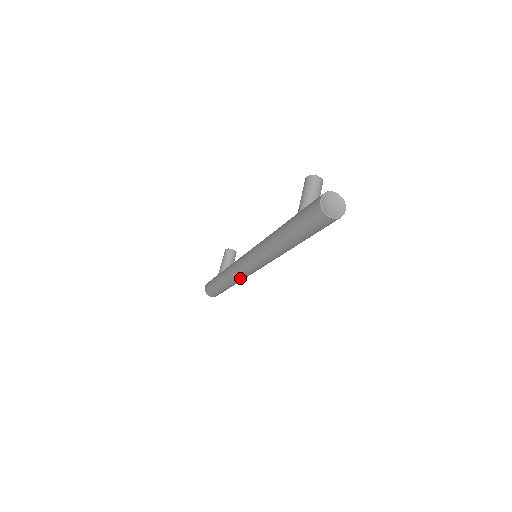
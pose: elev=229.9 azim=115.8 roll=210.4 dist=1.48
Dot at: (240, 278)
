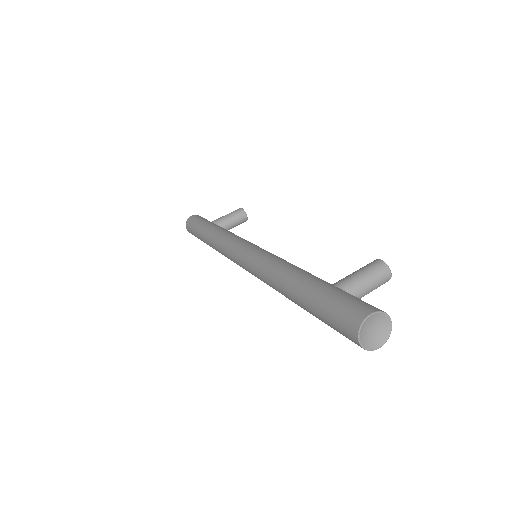
Dot at: (223, 253)
